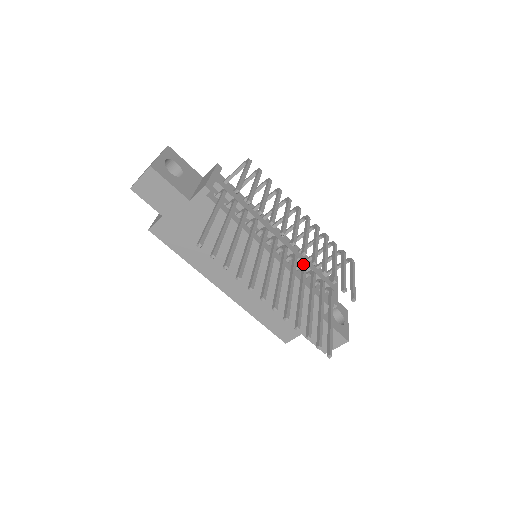
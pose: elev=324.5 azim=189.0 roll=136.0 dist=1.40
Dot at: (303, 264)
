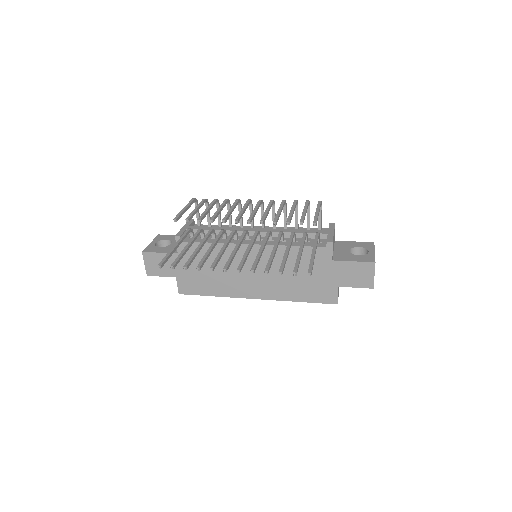
Dot at: (279, 233)
